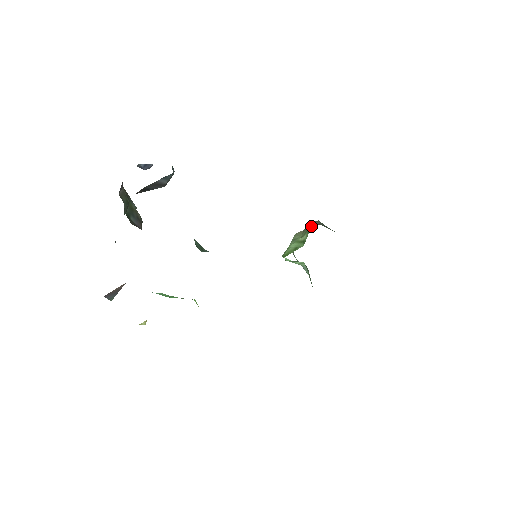
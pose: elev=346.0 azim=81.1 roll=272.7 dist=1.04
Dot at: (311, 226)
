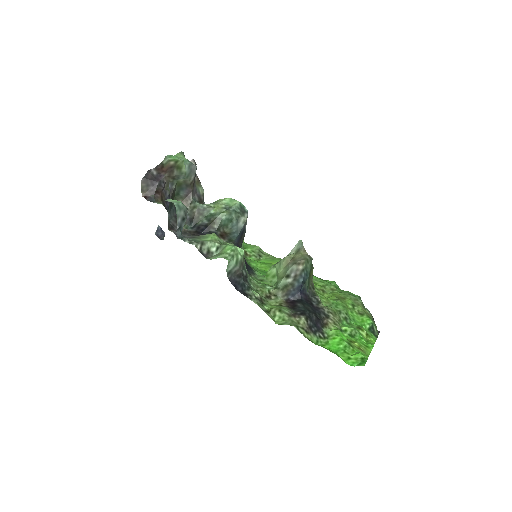
Dot at: (279, 282)
